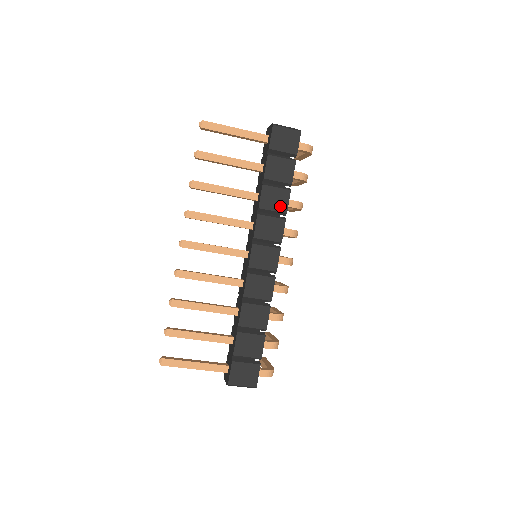
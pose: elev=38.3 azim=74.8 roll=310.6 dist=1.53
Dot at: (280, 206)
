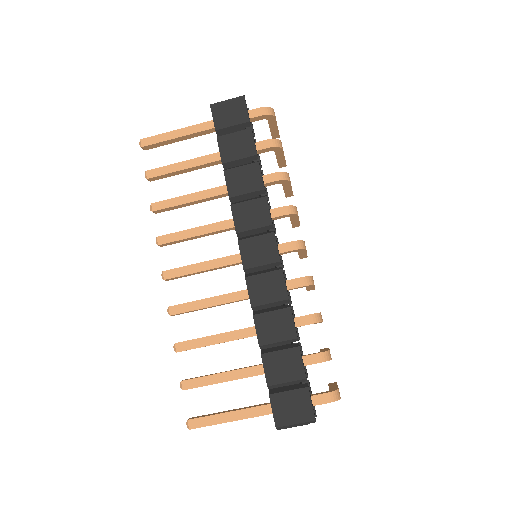
Dot at: (253, 185)
